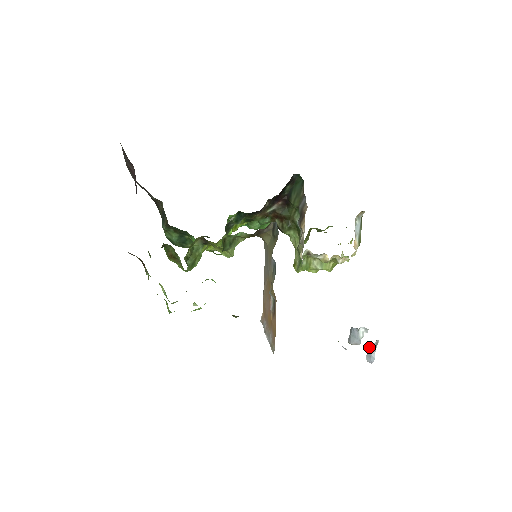
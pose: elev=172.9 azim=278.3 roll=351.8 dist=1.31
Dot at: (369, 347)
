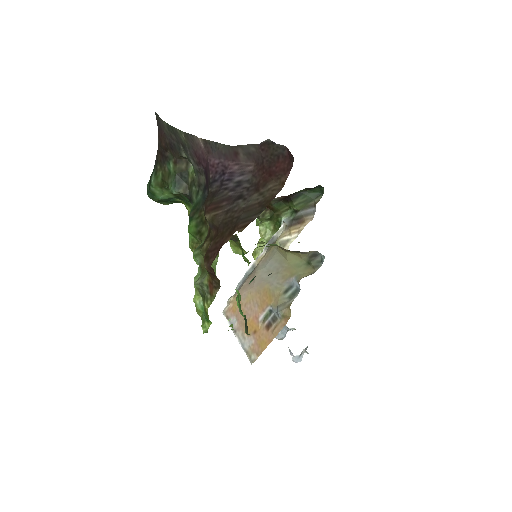
Dot at: (303, 352)
